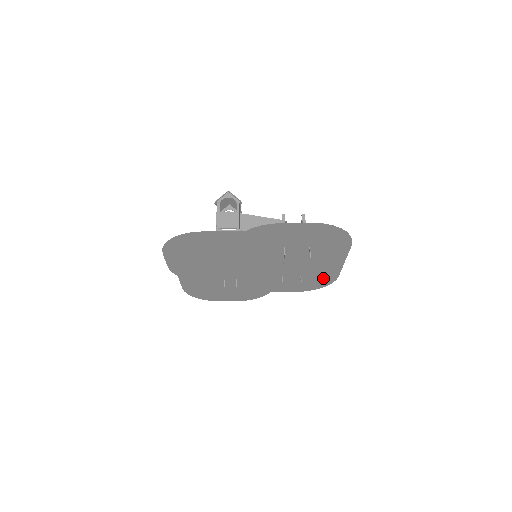
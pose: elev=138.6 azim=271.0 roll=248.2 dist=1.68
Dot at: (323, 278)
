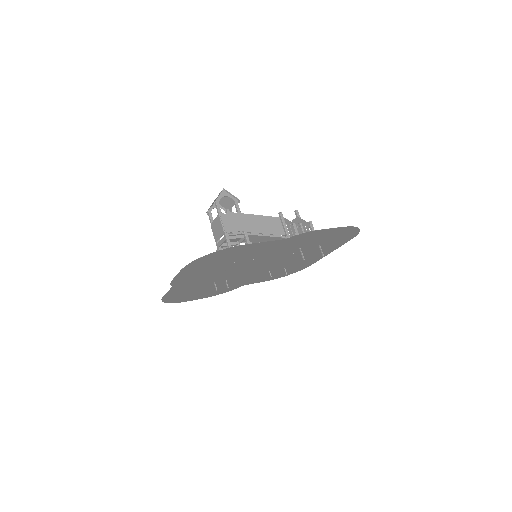
Dot at: (300, 267)
